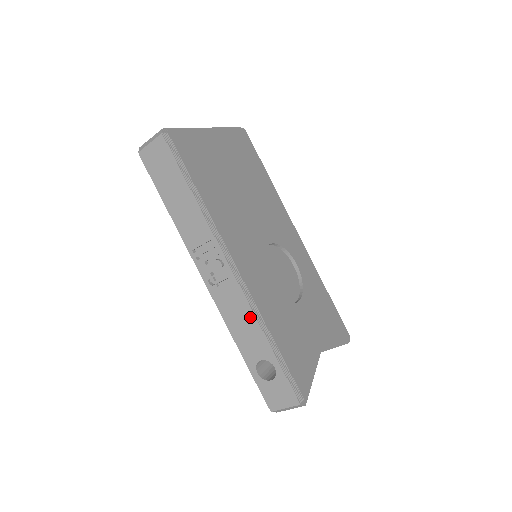
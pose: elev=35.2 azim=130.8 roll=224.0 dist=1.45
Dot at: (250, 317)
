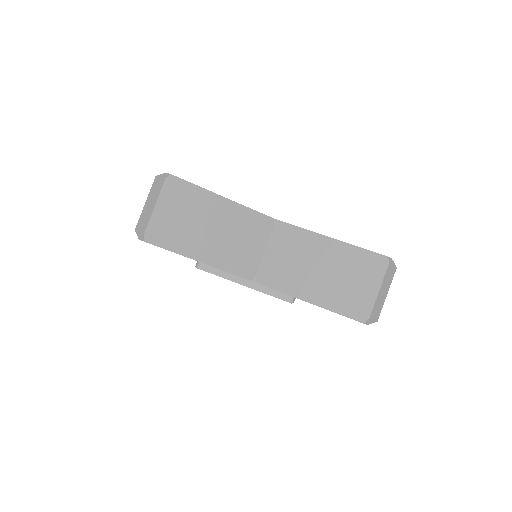
Dot at: occluded
